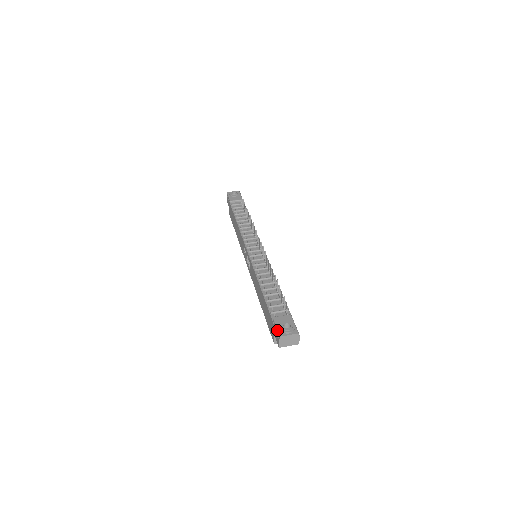
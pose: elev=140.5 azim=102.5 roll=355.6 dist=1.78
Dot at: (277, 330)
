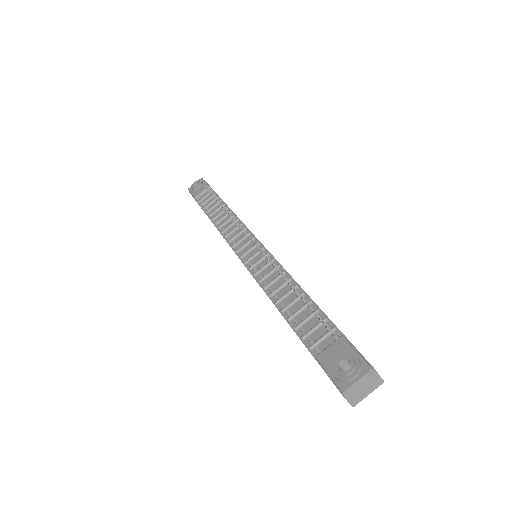
Dot at: (332, 381)
